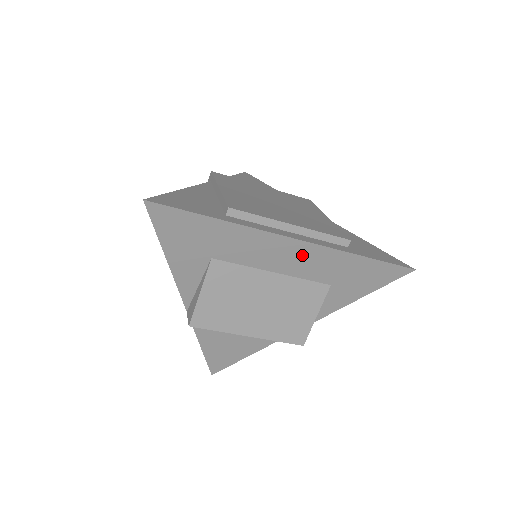
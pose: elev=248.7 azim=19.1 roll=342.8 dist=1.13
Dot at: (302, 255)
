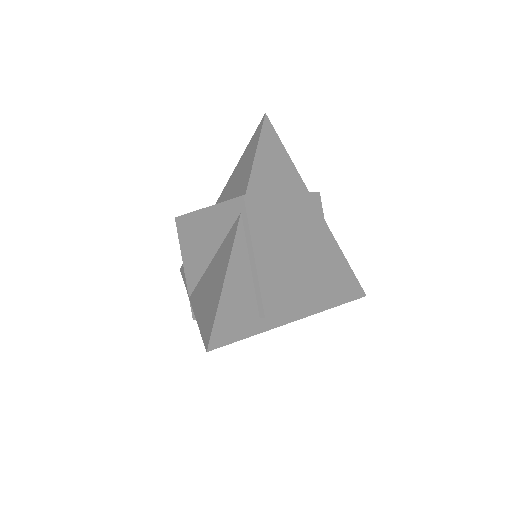
Dot at: occluded
